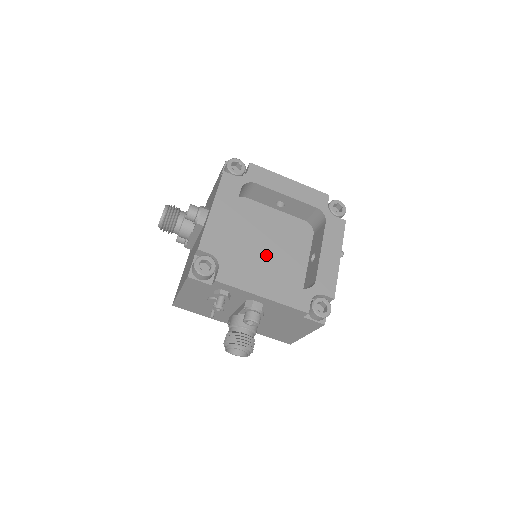
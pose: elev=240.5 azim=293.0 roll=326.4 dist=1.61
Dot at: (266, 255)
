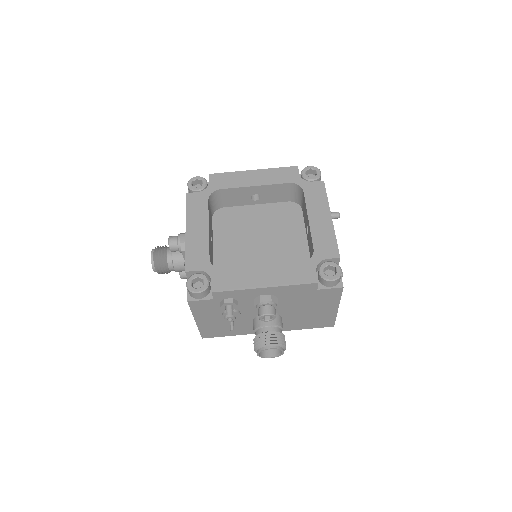
Dot at: (261, 250)
